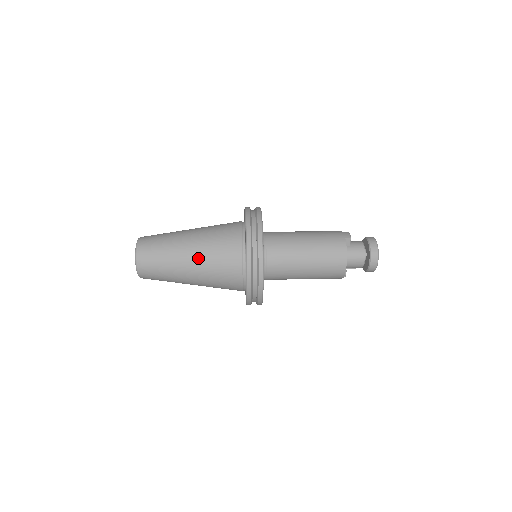
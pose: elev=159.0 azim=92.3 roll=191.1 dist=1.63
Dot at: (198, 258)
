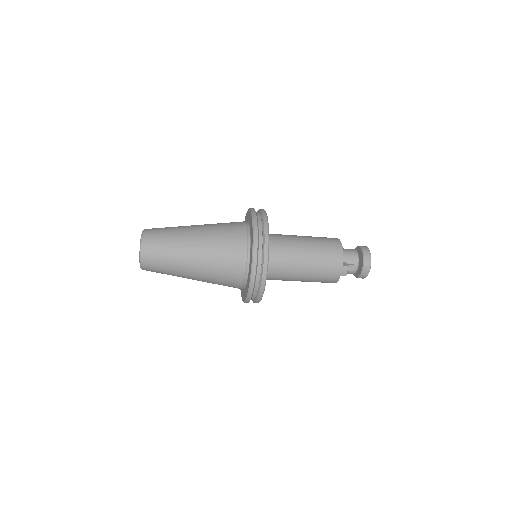
Dot at: occluded
